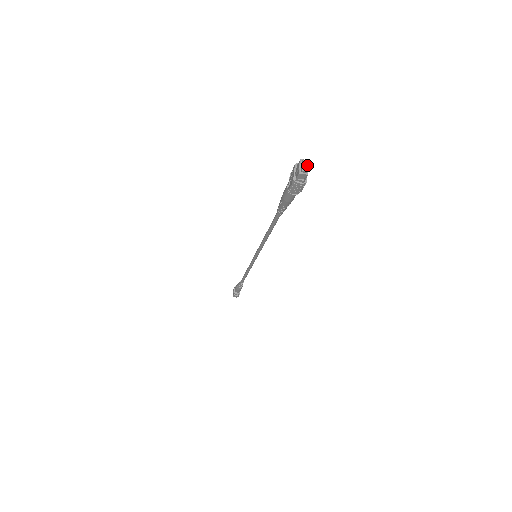
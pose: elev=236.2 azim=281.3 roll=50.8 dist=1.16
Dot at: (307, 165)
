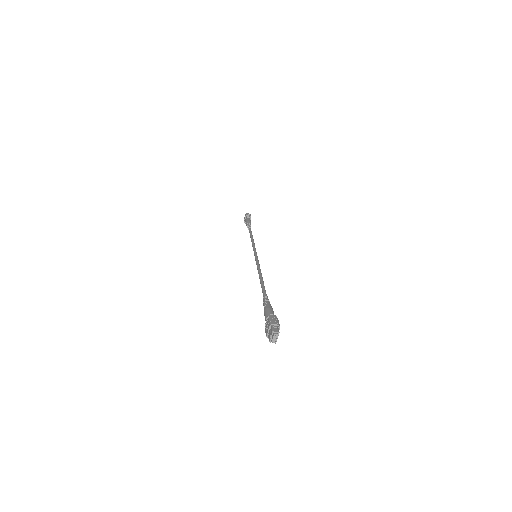
Dot at: (277, 335)
